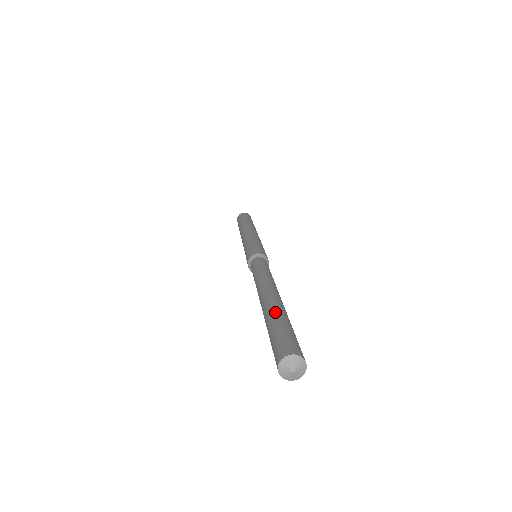
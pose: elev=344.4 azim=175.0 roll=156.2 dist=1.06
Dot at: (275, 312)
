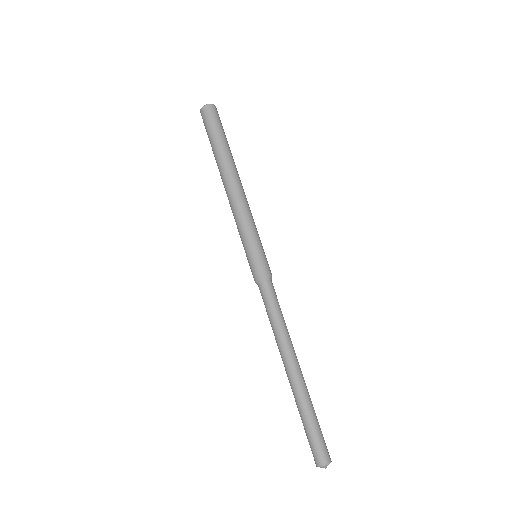
Dot at: (301, 407)
